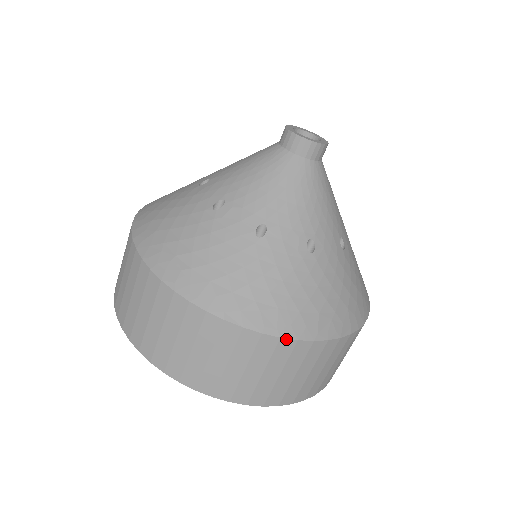
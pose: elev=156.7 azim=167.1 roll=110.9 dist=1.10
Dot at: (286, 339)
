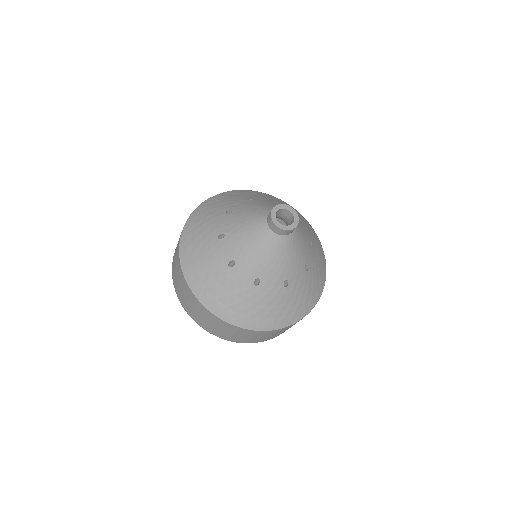
Dot at: occluded
